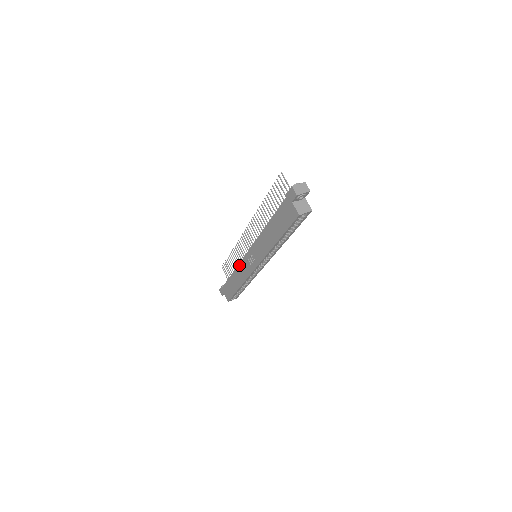
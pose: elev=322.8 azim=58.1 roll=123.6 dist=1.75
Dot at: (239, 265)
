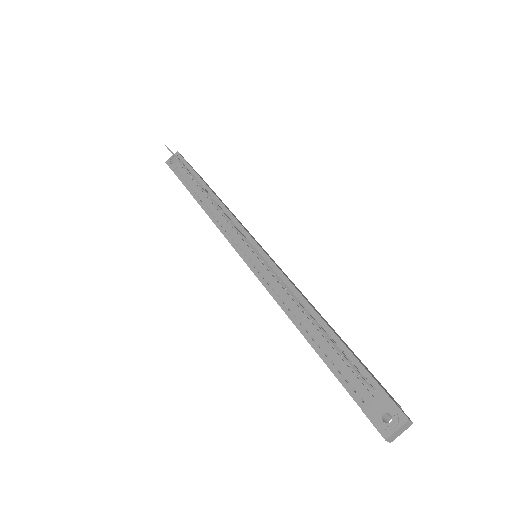
Dot at: occluded
